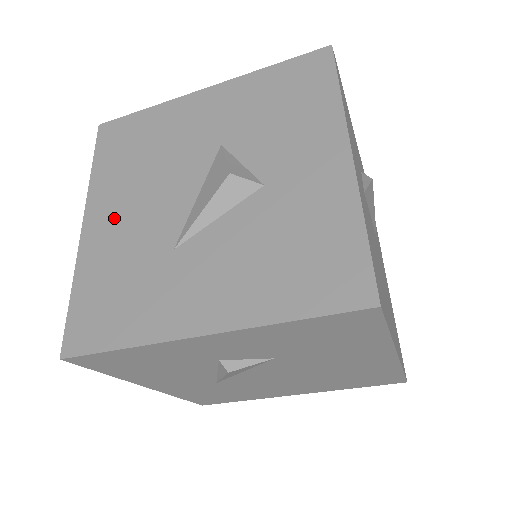
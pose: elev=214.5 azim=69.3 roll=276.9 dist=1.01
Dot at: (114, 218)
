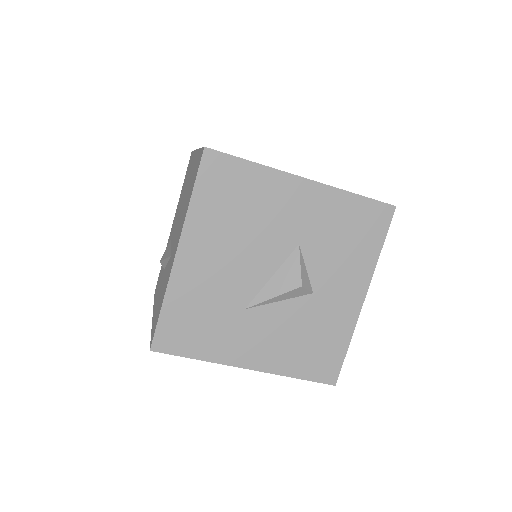
Dot at: (205, 261)
